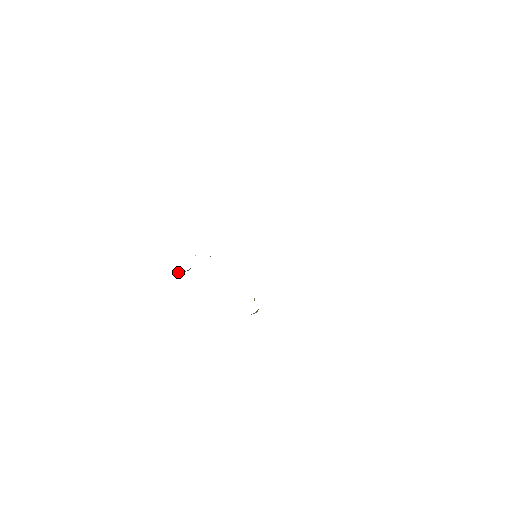
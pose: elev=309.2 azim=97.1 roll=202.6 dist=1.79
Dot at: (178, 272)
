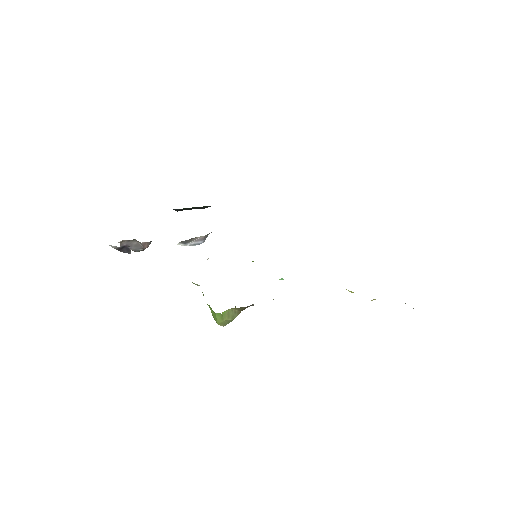
Dot at: (128, 242)
